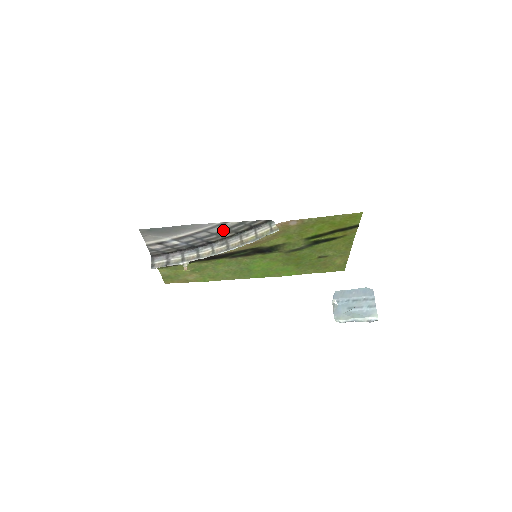
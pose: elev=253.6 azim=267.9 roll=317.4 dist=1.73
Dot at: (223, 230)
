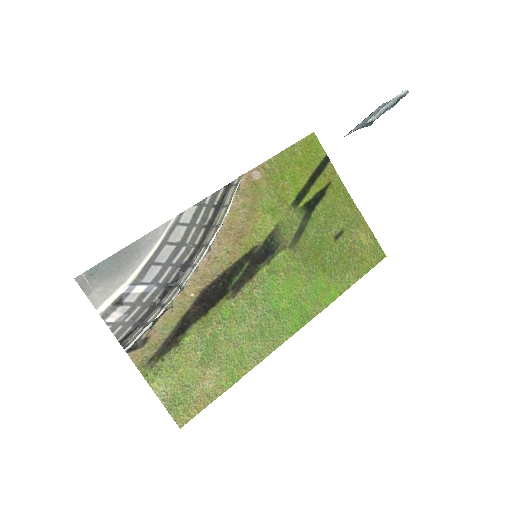
Dot at: (187, 231)
